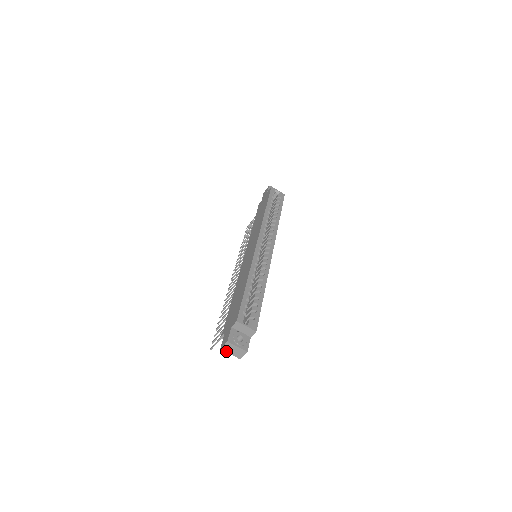
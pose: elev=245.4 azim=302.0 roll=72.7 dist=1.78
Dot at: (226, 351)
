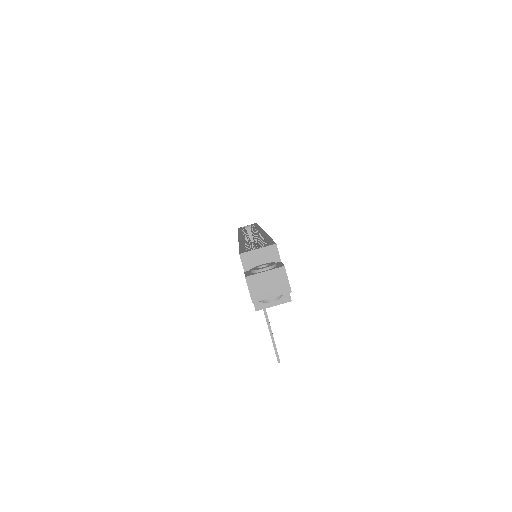
Dot at: (262, 298)
